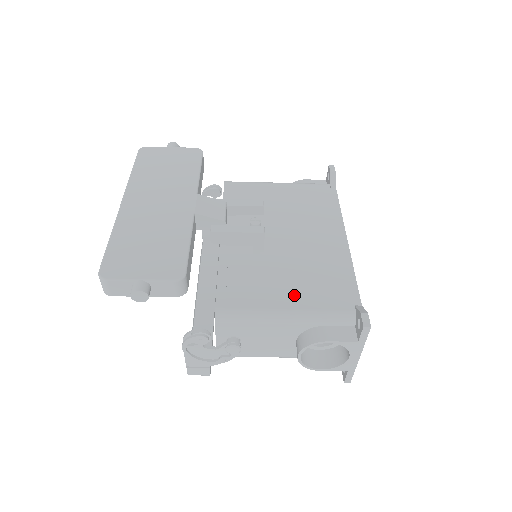
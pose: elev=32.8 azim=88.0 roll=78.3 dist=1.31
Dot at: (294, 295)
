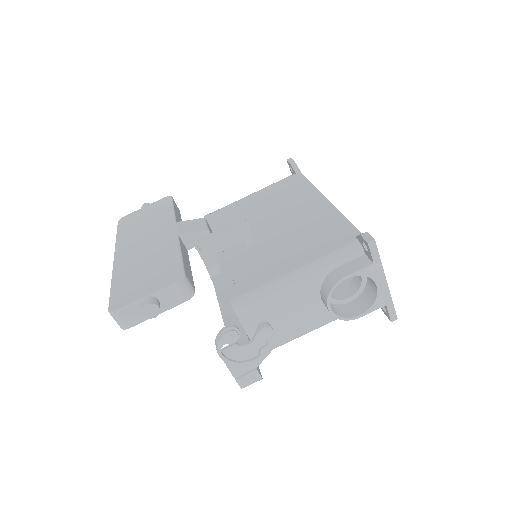
Dot at: (297, 257)
